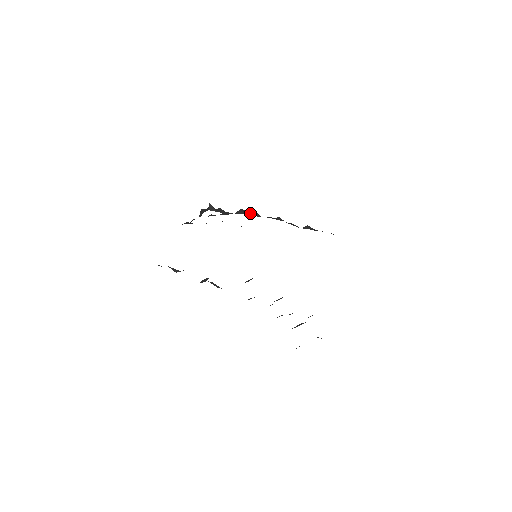
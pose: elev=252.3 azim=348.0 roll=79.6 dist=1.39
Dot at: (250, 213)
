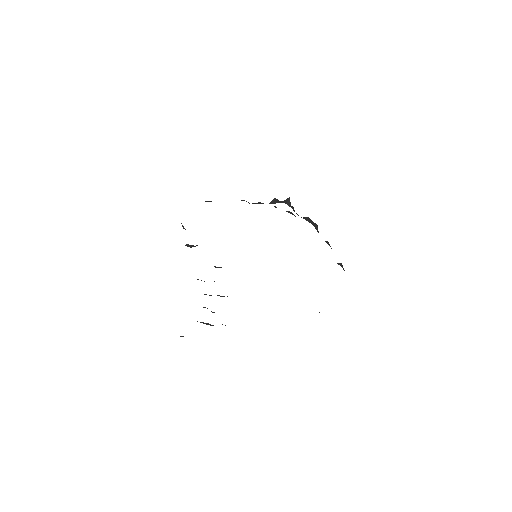
Dot at: (314, 225)
